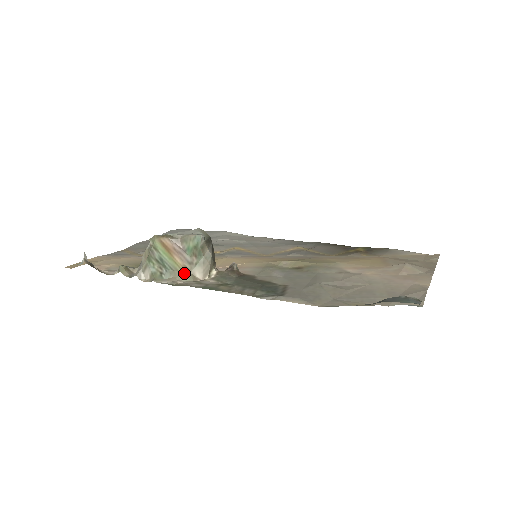
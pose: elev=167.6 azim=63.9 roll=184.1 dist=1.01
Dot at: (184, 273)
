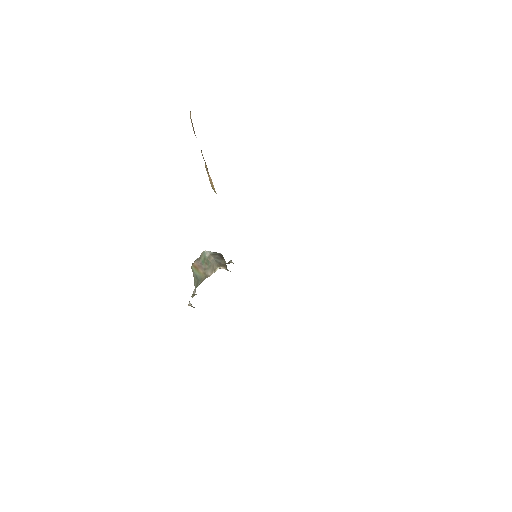
Dot at: (204, 277)
